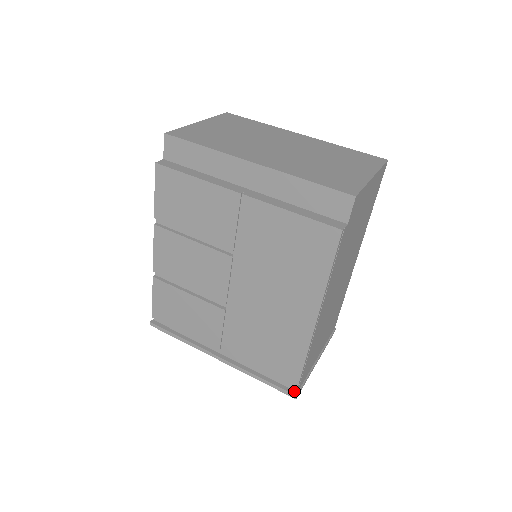
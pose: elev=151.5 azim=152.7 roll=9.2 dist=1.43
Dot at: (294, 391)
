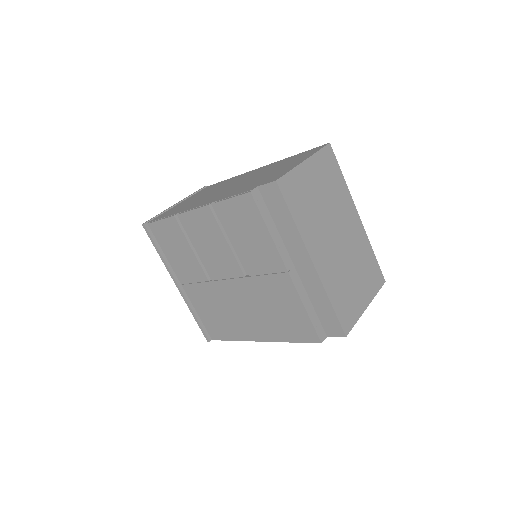
Dot at: (210, 337)
